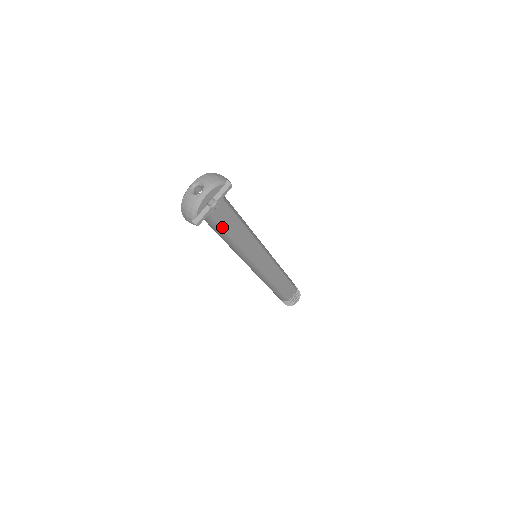
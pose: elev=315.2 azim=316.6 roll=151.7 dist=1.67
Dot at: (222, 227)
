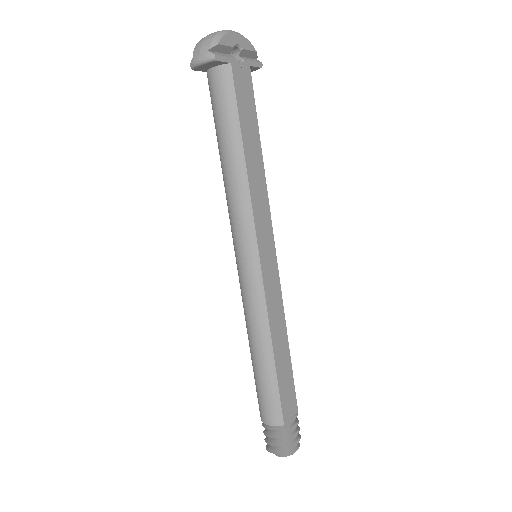
Dot at: (239, 109)
